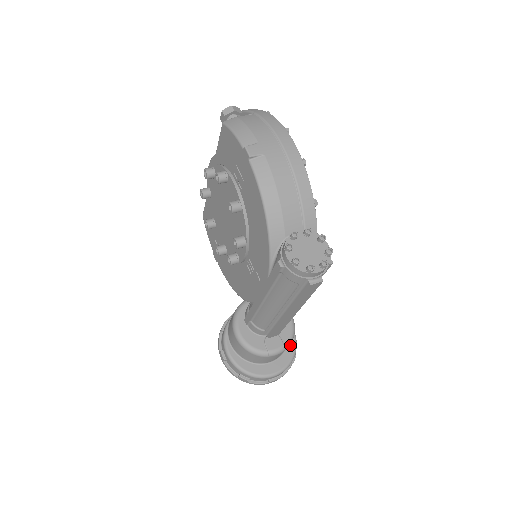
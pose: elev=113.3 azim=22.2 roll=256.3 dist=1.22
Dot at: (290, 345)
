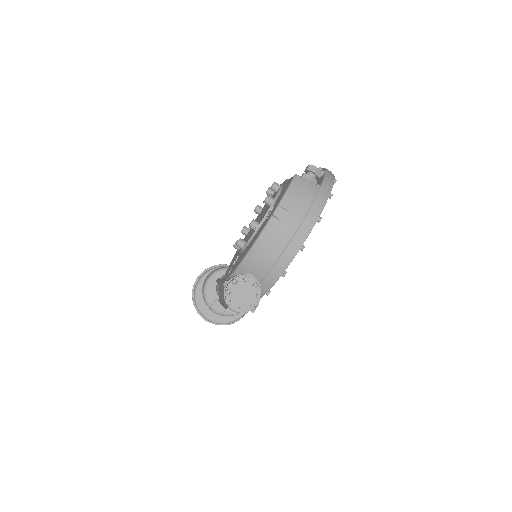
Dot at: (235, 315)
